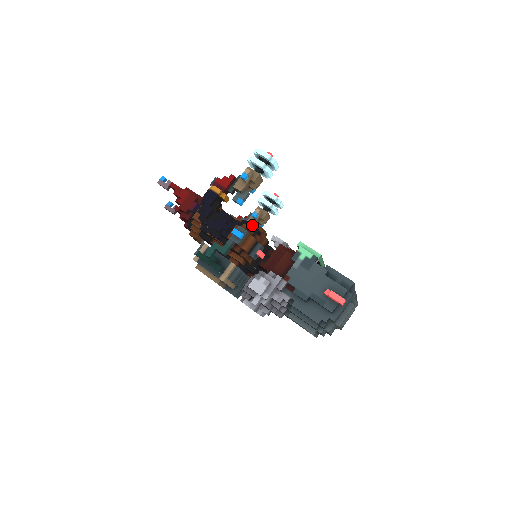
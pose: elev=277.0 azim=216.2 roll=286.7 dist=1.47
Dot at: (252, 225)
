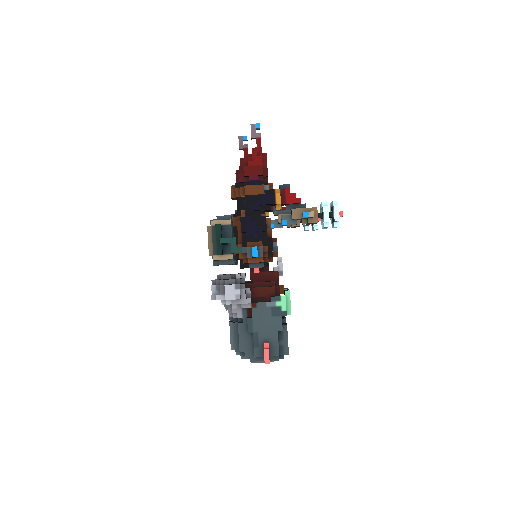
Dot at: (272, 250)
